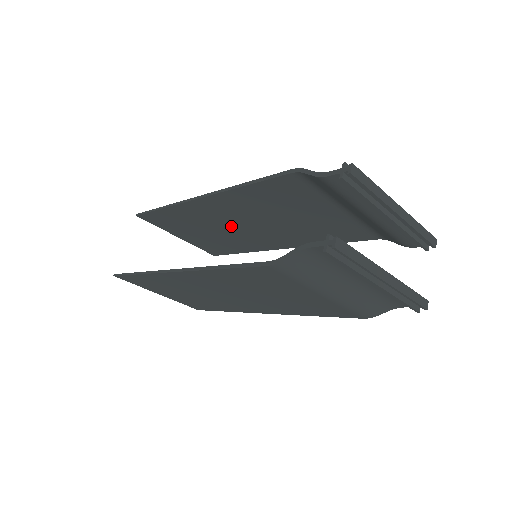
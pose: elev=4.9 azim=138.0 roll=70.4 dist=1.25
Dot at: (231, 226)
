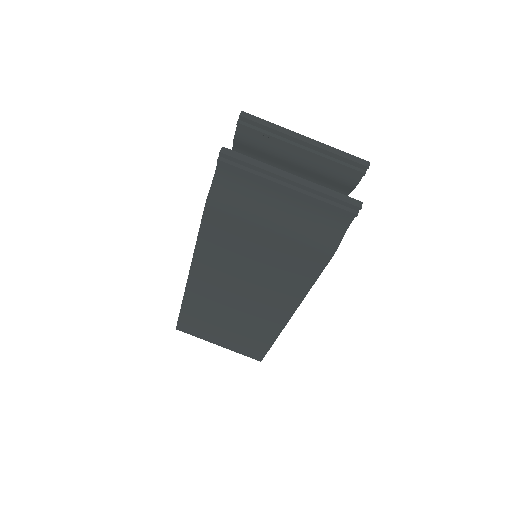
Dot at: occluded
